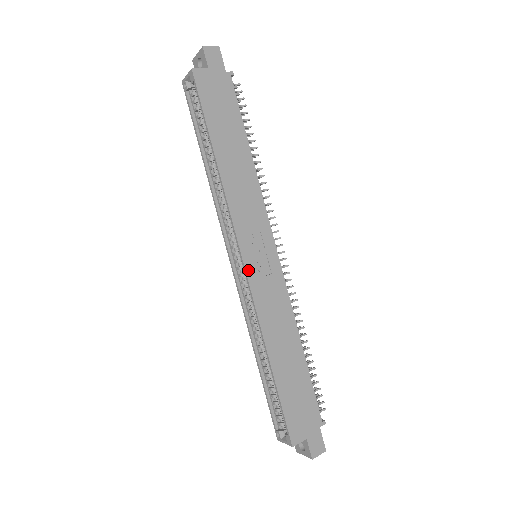
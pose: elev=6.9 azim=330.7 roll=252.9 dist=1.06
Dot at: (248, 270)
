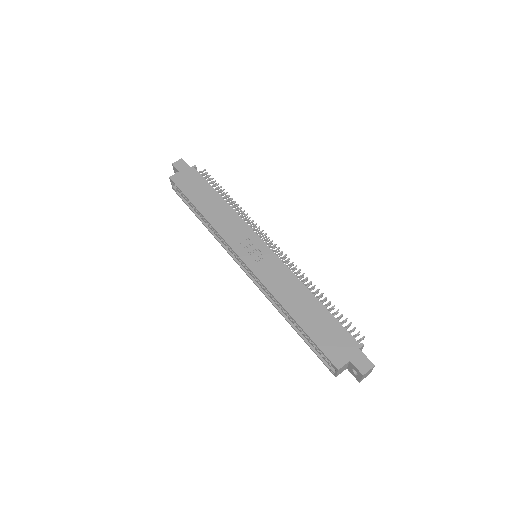
Dot at: (248, 264)
